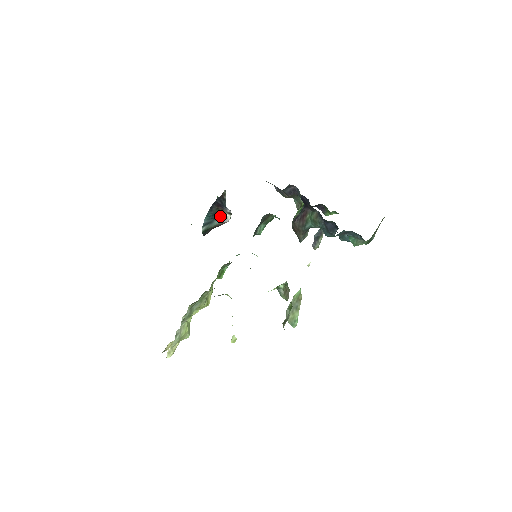
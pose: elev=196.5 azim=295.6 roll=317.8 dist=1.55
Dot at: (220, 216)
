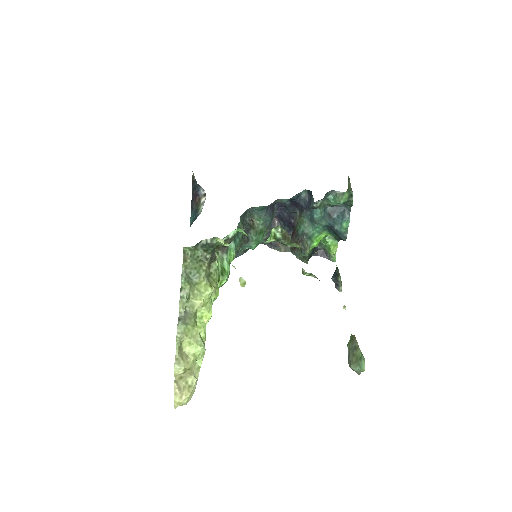
Dot at: (200, 207)
